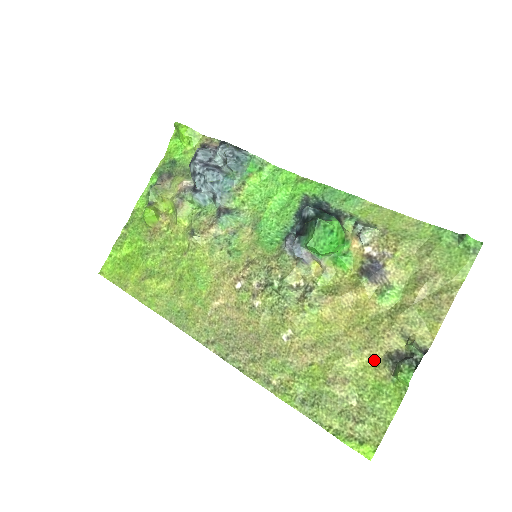
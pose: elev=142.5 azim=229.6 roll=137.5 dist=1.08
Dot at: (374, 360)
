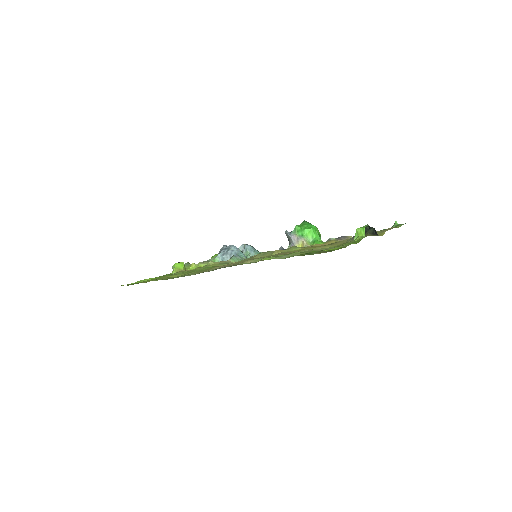
Dot at: (340, 244)
